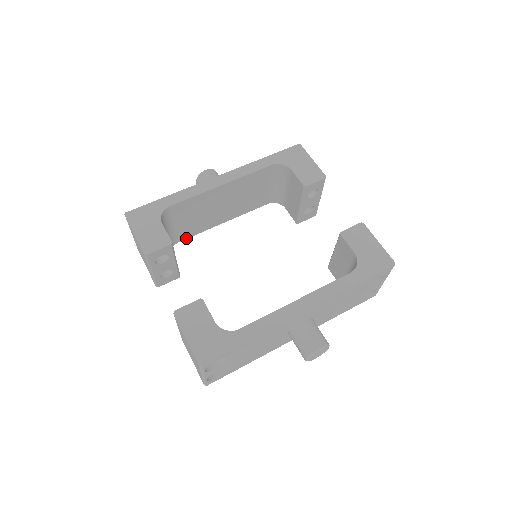
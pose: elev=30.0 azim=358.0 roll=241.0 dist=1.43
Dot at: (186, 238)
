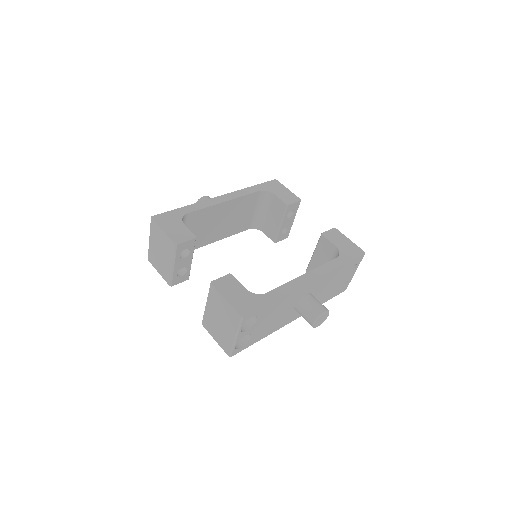
Dot at: occluded
